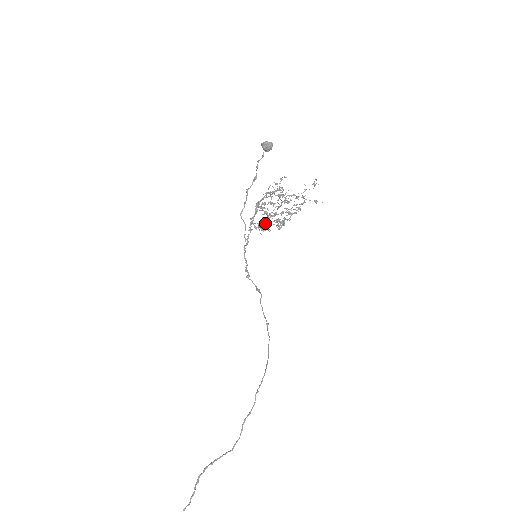
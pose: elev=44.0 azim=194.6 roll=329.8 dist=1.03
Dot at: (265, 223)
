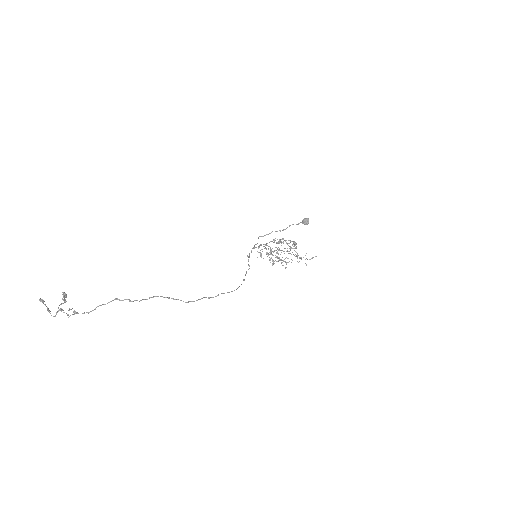
Dot at: (267, 253)
